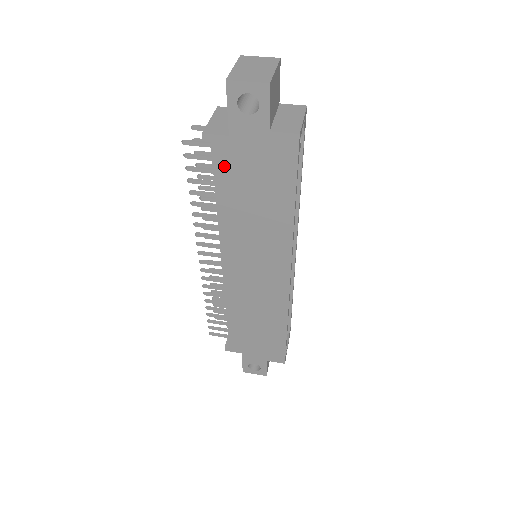
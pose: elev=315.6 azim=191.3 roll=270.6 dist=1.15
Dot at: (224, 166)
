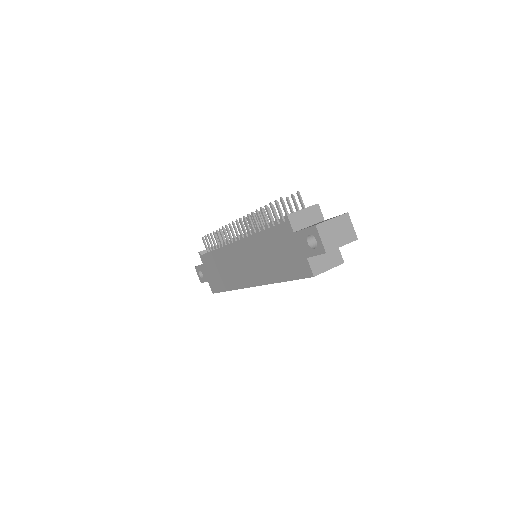
Dot at: (280, 232)
